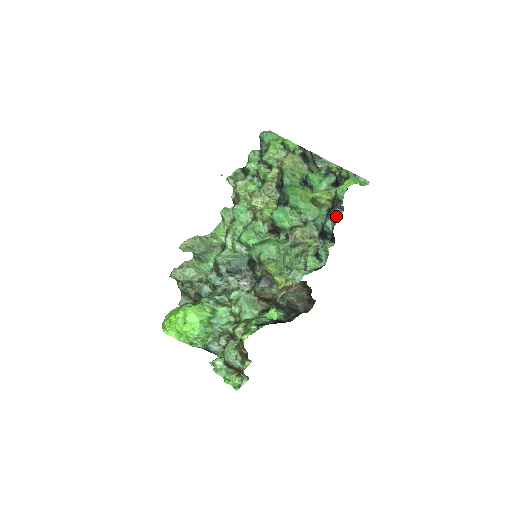
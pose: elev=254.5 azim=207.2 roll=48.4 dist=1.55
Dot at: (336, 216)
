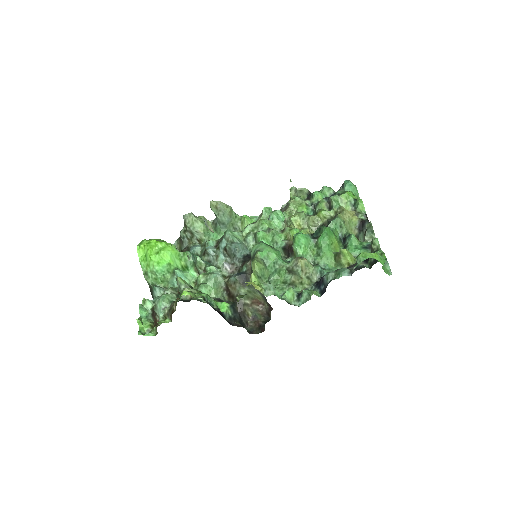
Dot at: (342, 273)
